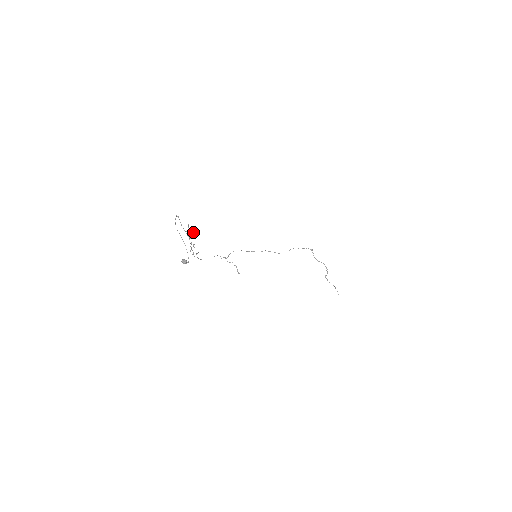
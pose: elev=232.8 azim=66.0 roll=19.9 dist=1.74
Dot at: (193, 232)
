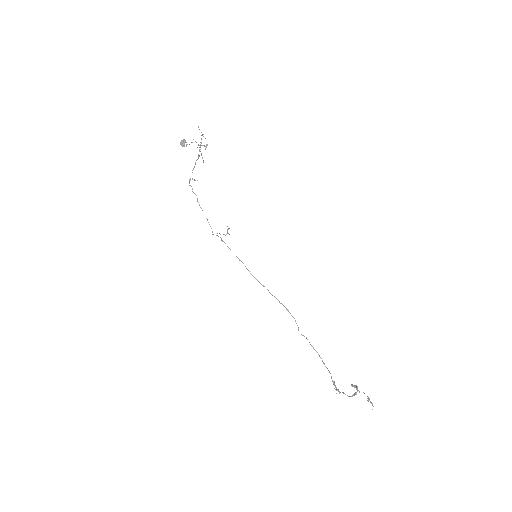
Dot at: occluded
